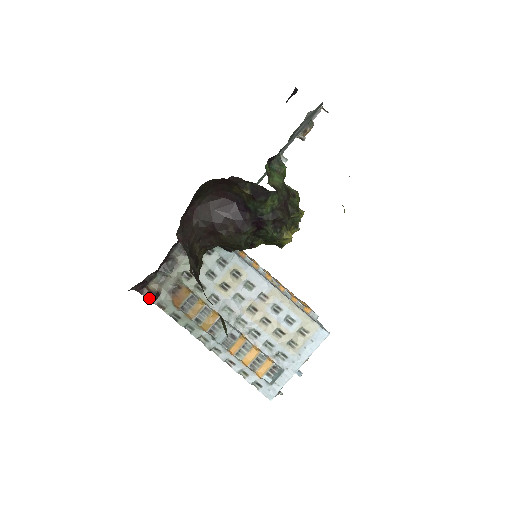
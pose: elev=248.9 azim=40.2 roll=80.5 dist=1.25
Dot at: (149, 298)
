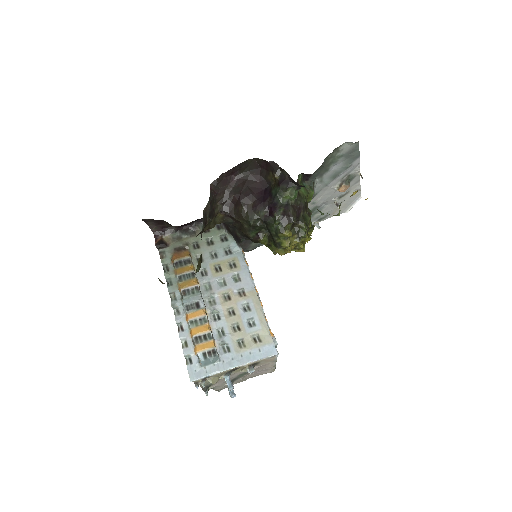
Dot at: (158, 243)
